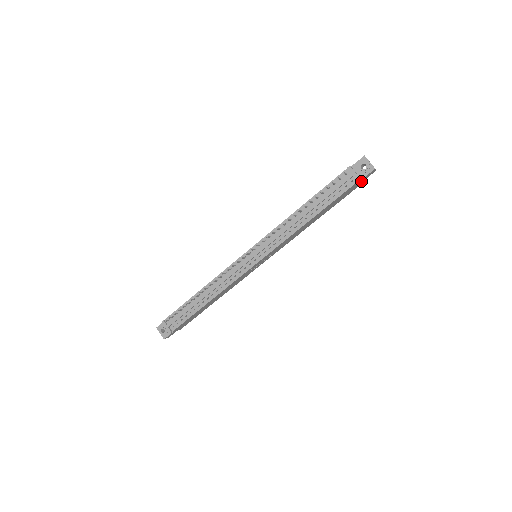
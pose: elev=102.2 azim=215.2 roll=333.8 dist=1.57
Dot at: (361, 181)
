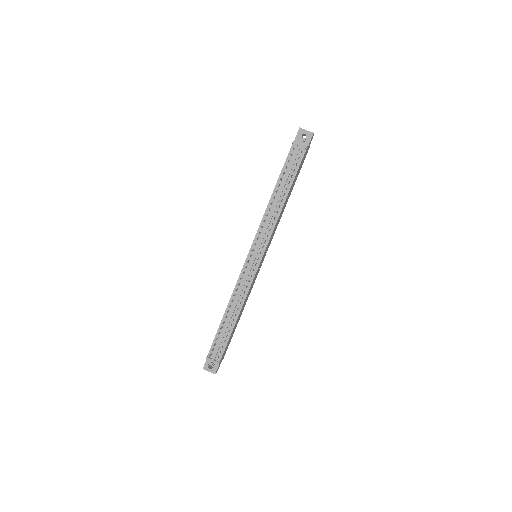
Dot at: (307, 149)
